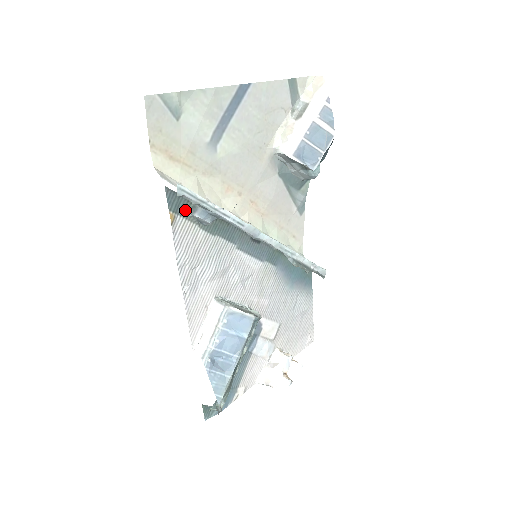
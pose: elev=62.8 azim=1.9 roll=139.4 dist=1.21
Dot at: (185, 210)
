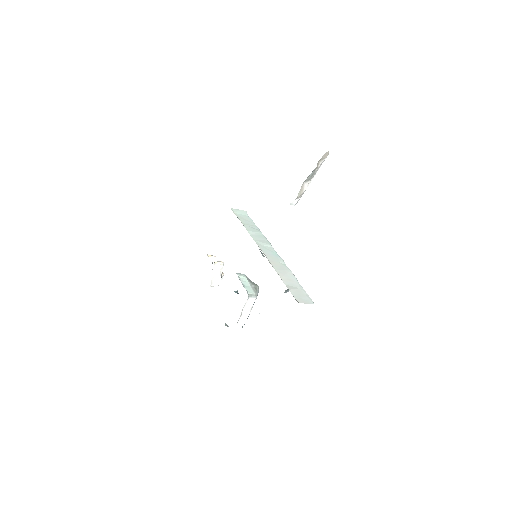
Dot at: occluded
